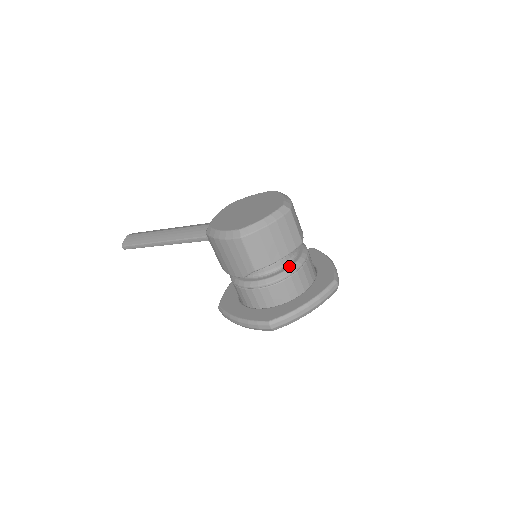
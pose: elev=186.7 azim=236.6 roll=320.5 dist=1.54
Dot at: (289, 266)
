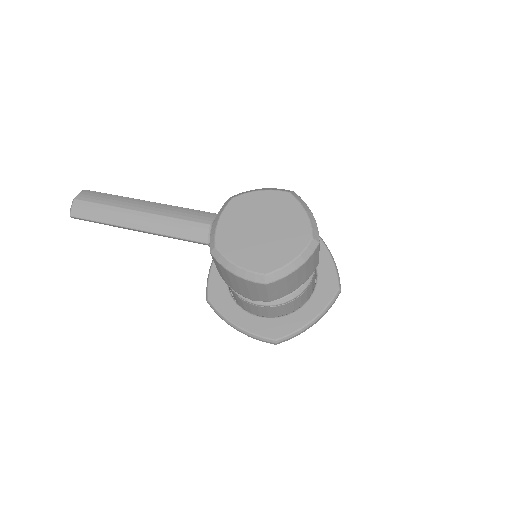
Dot at: occluded
